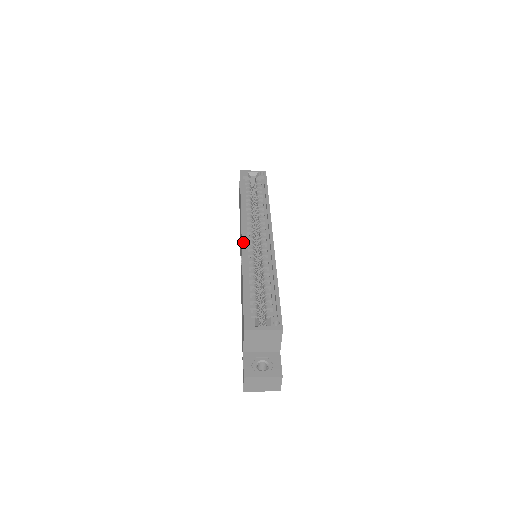
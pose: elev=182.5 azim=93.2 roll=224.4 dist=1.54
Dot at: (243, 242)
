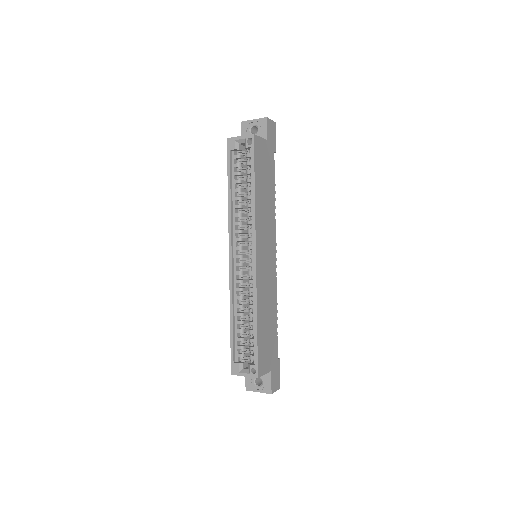
Dot at: (230, 269)
